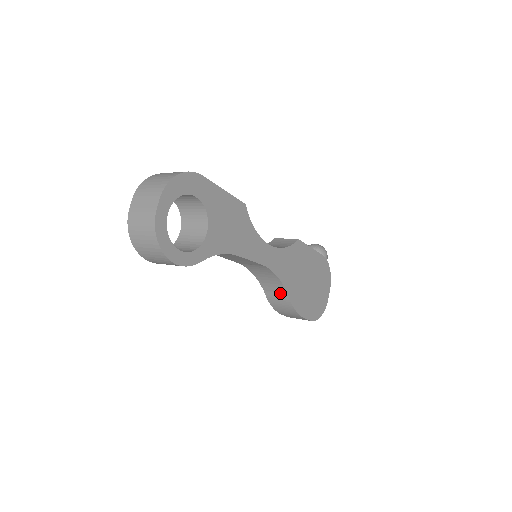
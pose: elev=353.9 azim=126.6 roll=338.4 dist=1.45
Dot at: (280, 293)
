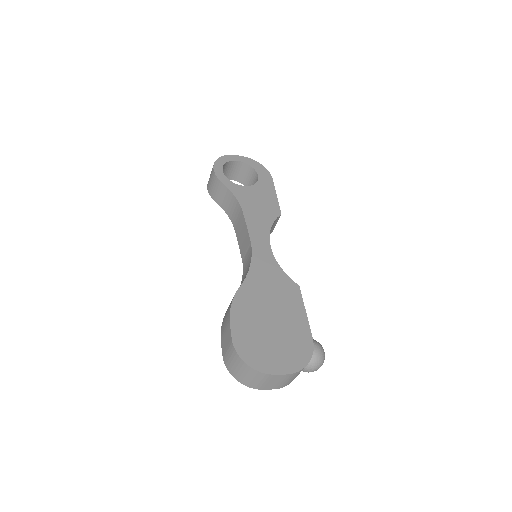
Dot at: occluded
